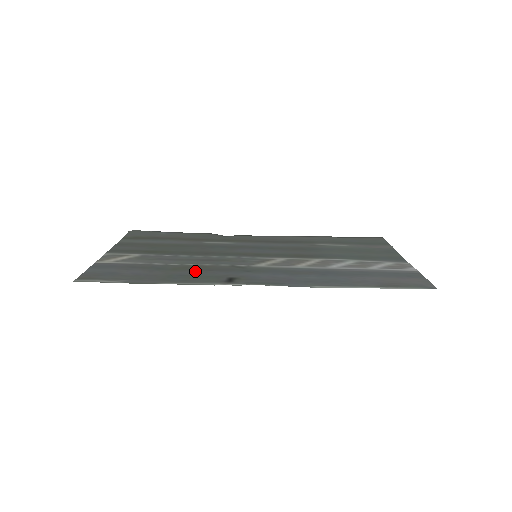
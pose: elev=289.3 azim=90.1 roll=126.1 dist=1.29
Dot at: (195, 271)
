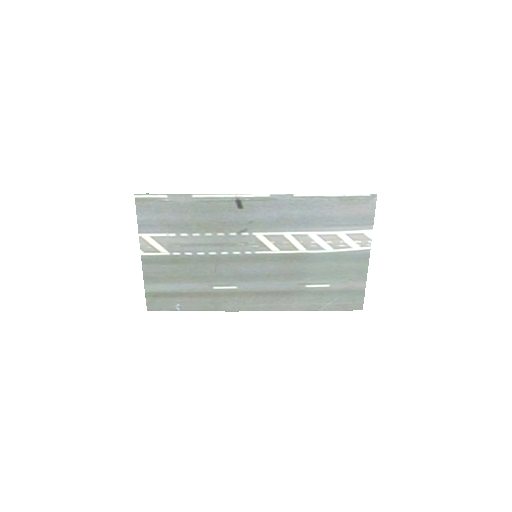
Dot at: (213, 220)
